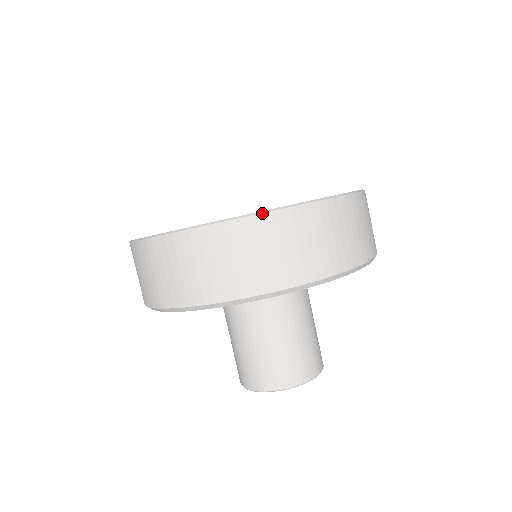
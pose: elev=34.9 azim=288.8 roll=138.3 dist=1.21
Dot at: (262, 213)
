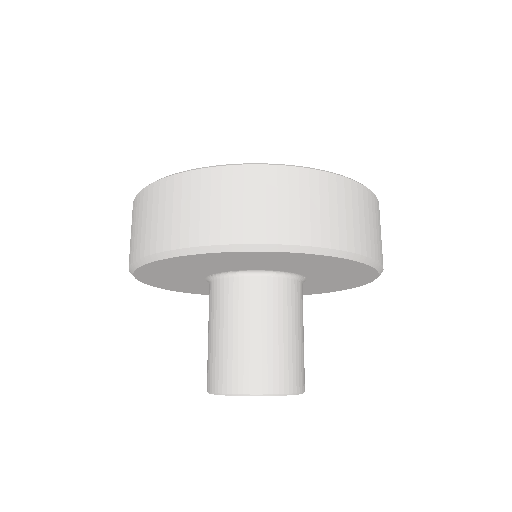
Dot at: (311, 169)
